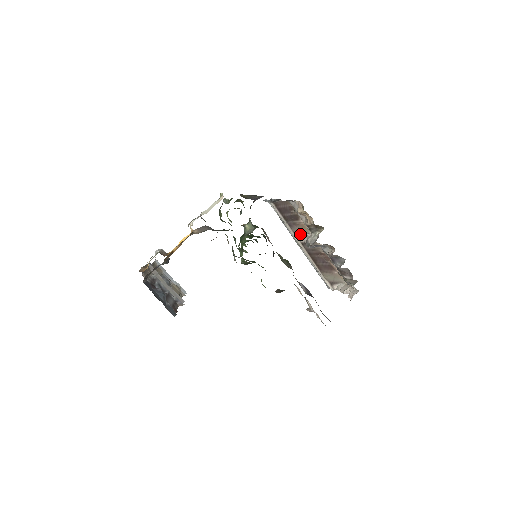
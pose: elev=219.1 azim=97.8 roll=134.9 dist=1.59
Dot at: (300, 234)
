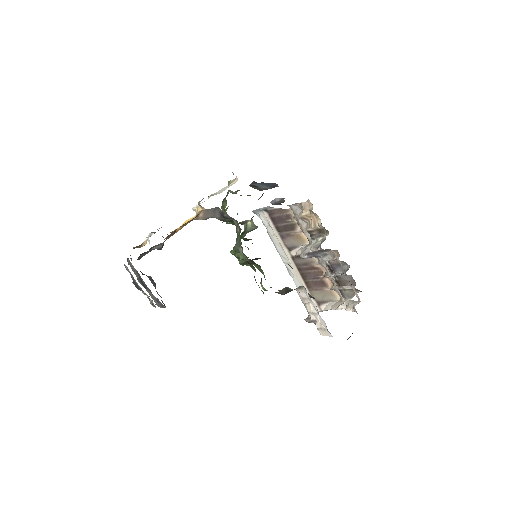
Dot at: (293, 246)
